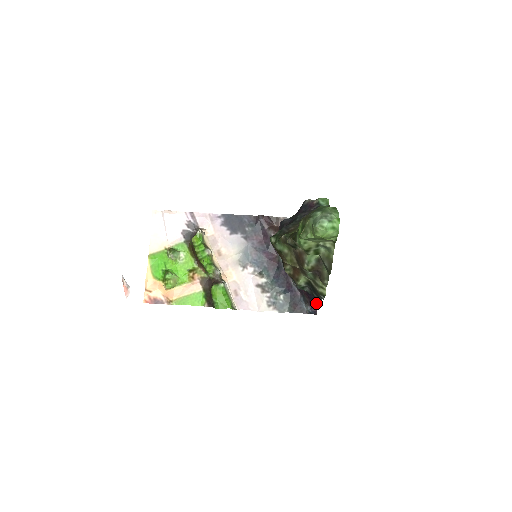
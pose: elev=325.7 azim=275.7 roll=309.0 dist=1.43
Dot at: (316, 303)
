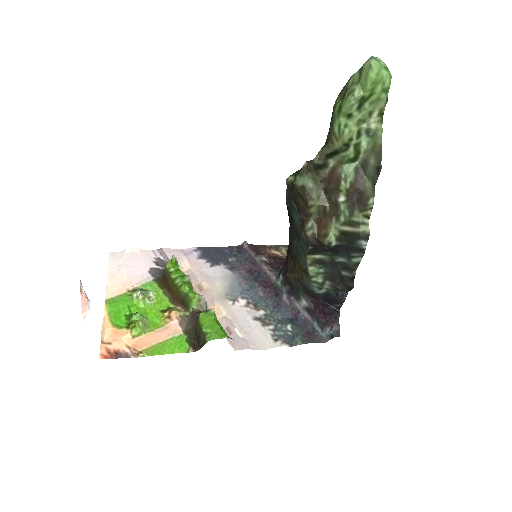
Dot at: (337, 317)
